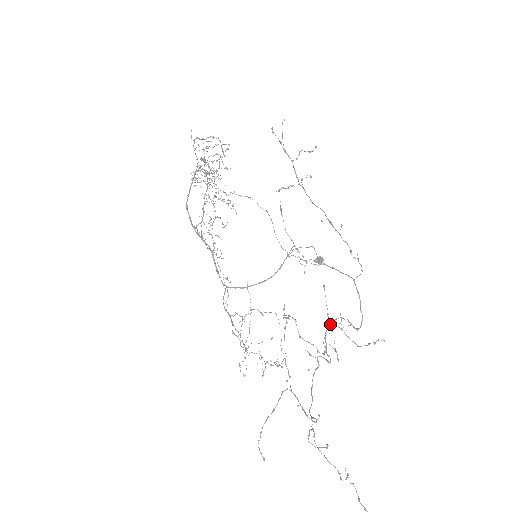
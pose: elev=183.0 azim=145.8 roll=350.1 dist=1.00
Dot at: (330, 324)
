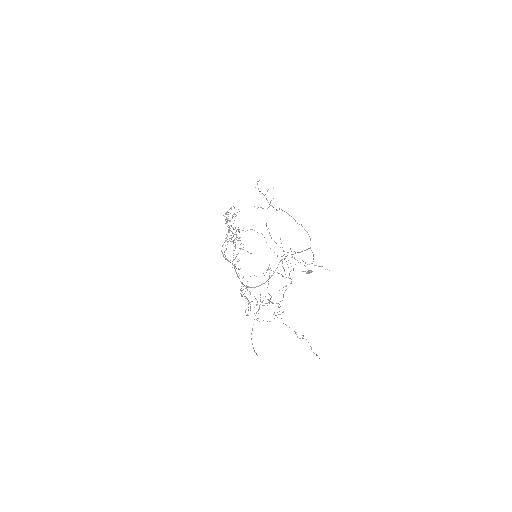
Dot at: occluded
